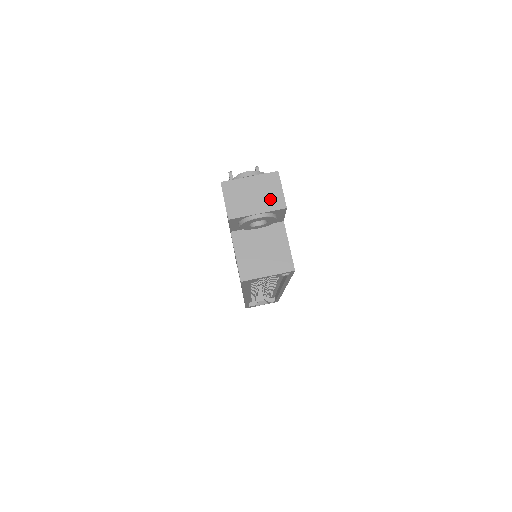
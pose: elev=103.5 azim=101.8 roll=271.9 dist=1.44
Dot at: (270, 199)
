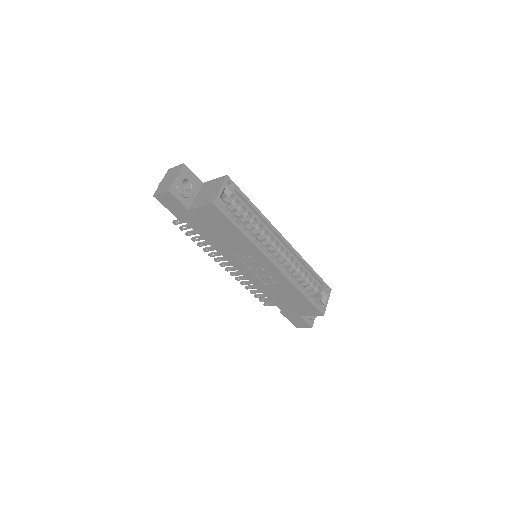
Dot at: (175, 171)
